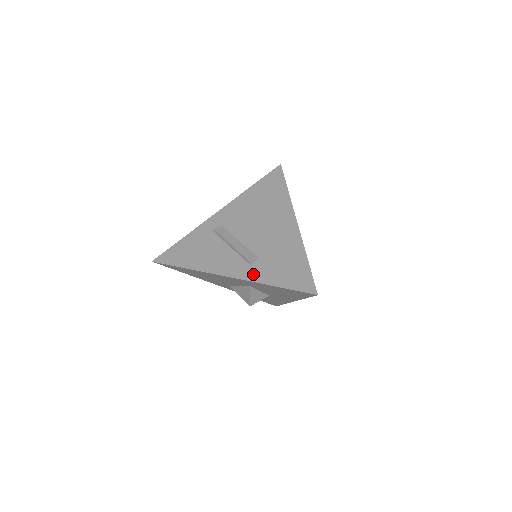
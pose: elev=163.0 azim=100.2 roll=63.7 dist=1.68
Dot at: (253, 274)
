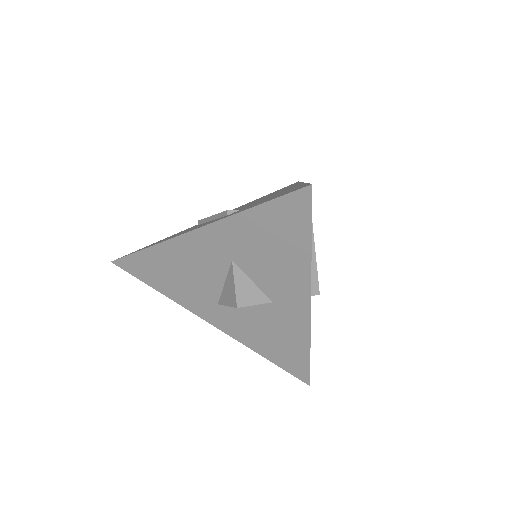
Dot at: occluded
